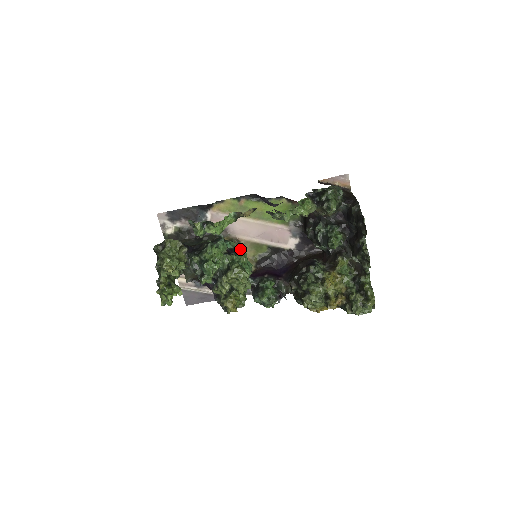
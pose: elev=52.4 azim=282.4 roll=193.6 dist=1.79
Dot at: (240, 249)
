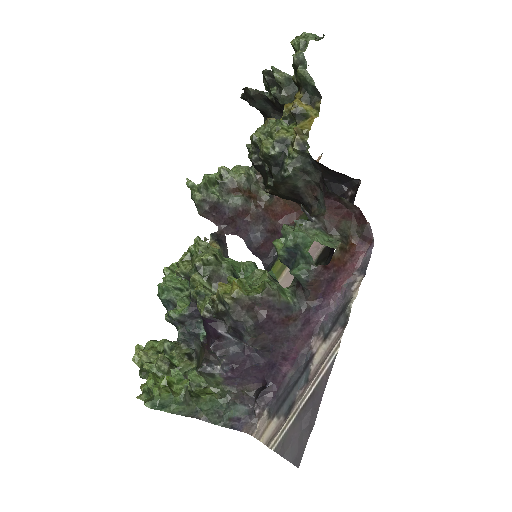
Dot at: occluded
